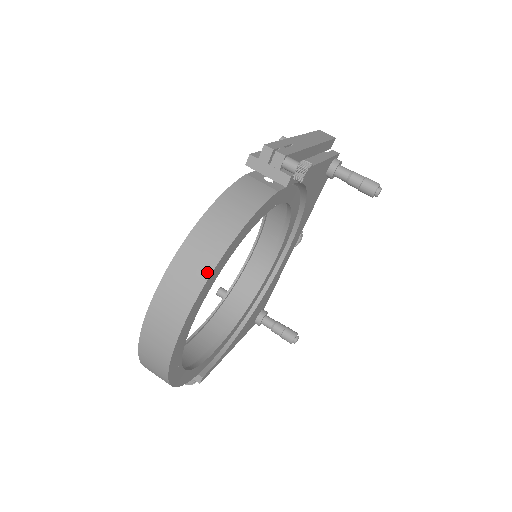
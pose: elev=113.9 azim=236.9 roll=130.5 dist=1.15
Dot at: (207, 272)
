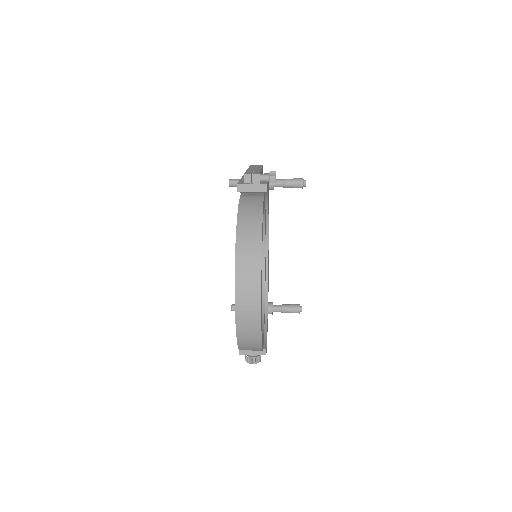
Dot at: (259, 249)
